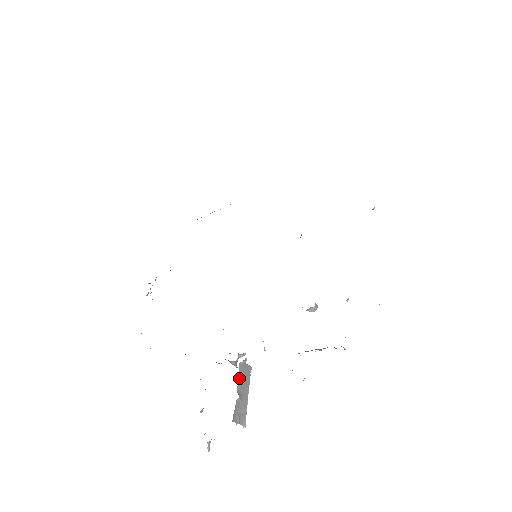
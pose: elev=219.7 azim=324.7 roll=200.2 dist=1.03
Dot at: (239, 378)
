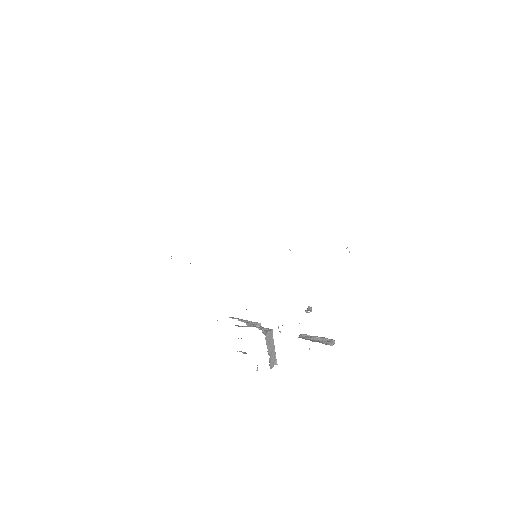
Dot at: (267, 345)
